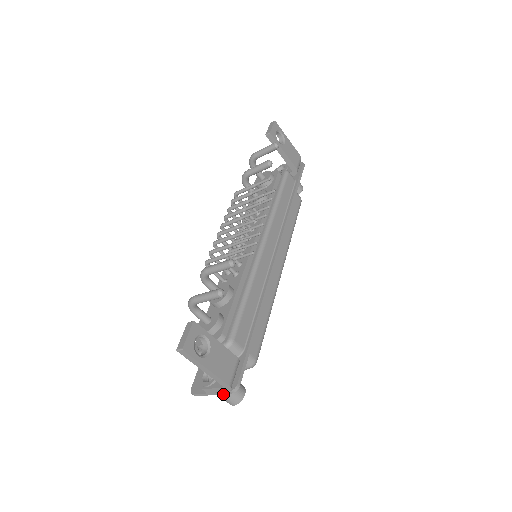
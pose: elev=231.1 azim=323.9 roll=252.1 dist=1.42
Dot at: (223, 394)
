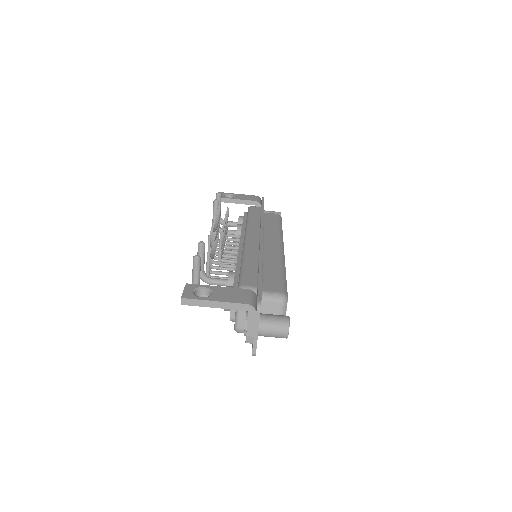
Dot at: (266, 328)
